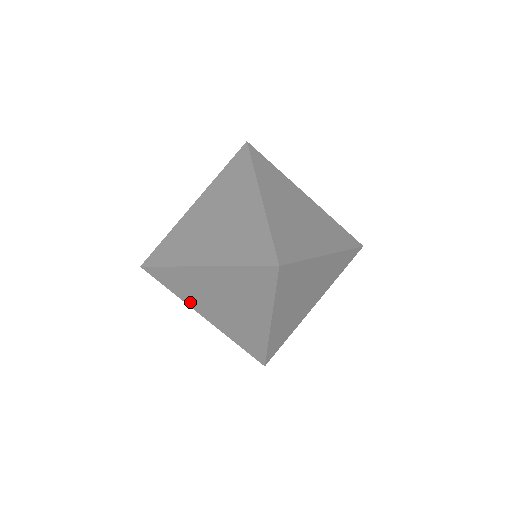
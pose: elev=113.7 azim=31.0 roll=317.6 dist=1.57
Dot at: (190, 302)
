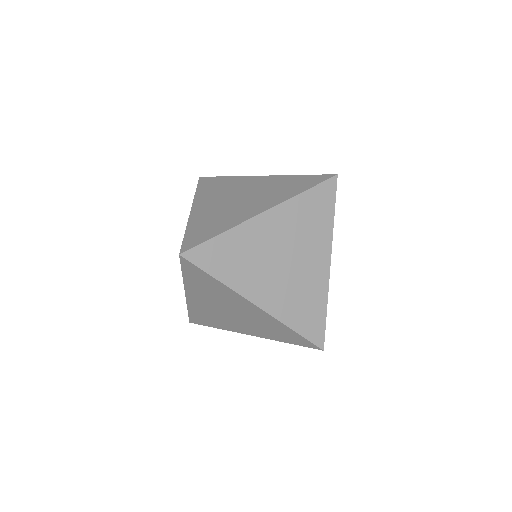
Dot at: (191, 288)
